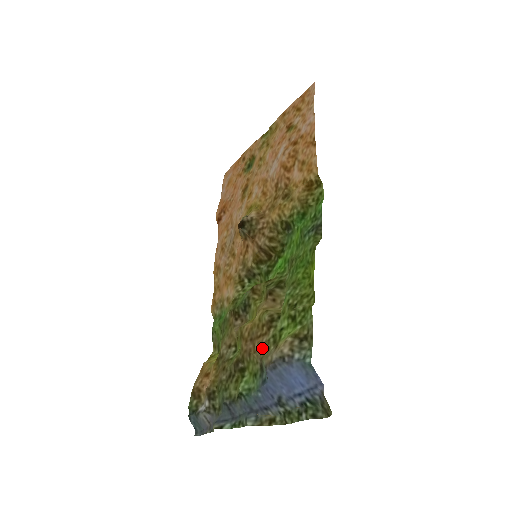
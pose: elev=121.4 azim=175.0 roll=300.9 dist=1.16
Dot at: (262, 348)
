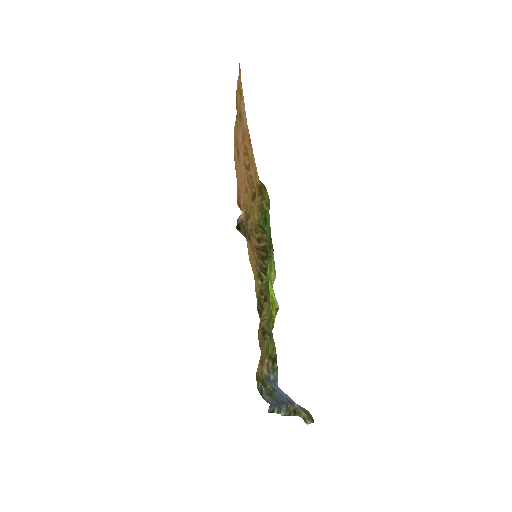
Dot at: (264, 358)
